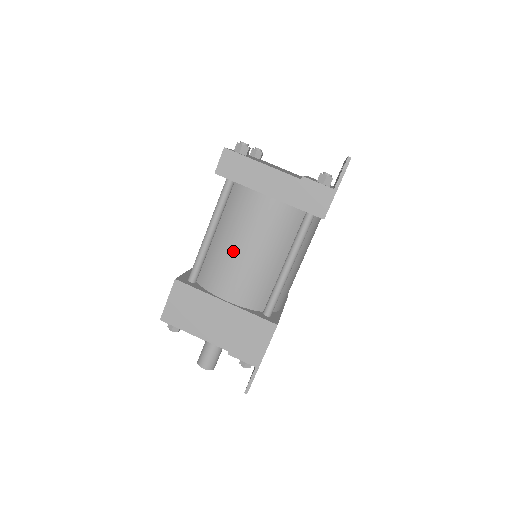
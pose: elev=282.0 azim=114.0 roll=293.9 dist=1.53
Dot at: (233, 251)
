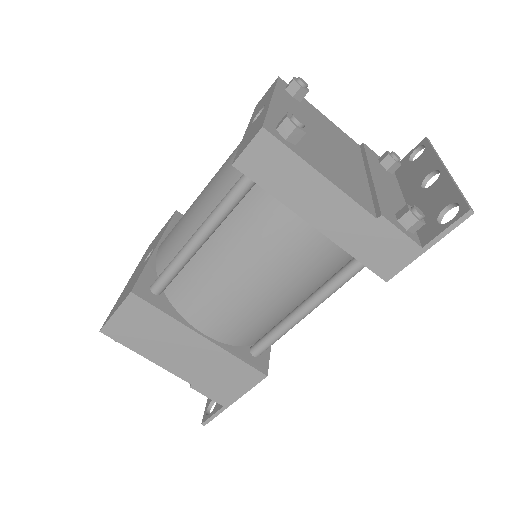
Dot at: (231, 279)
